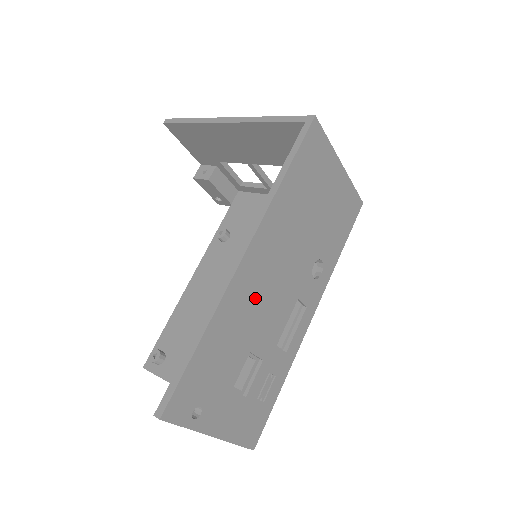
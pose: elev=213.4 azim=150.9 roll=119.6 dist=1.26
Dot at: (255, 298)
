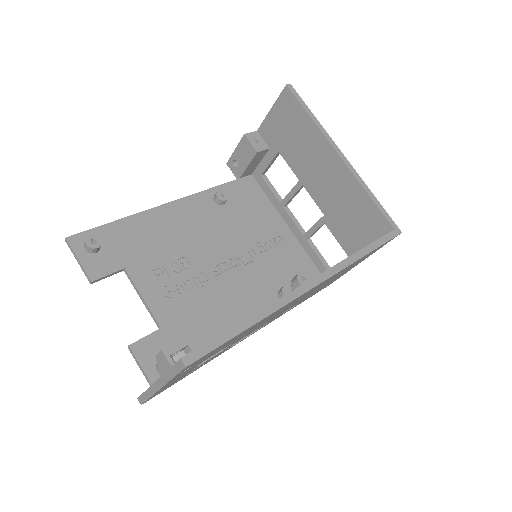
Dot at: (277, 313)
